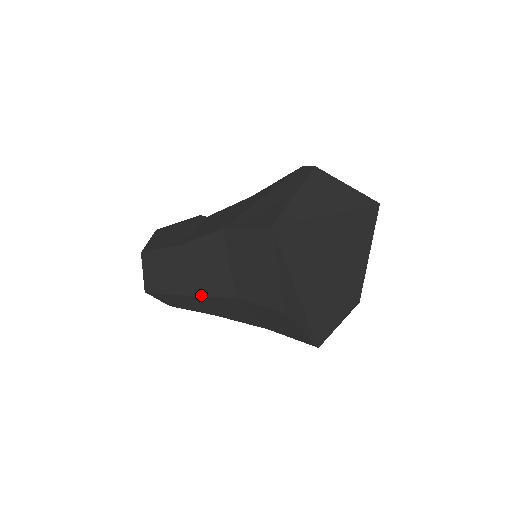
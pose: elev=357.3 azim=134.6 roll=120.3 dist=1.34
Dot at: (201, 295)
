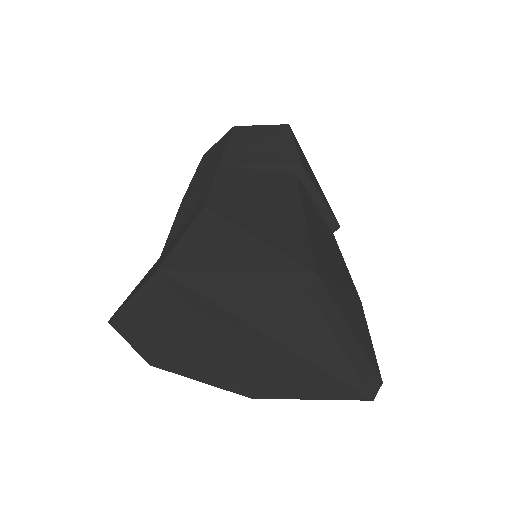
Dot at: (176, 217)
